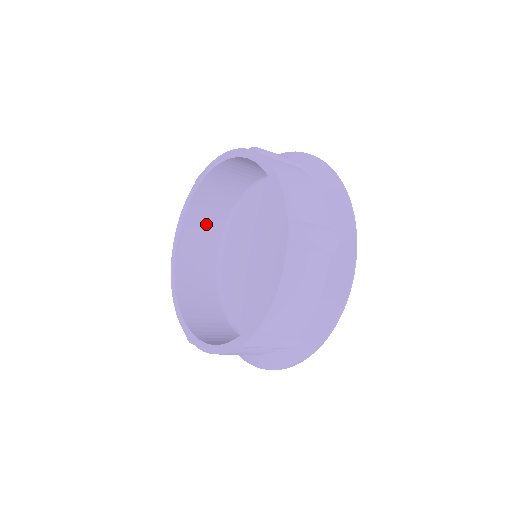
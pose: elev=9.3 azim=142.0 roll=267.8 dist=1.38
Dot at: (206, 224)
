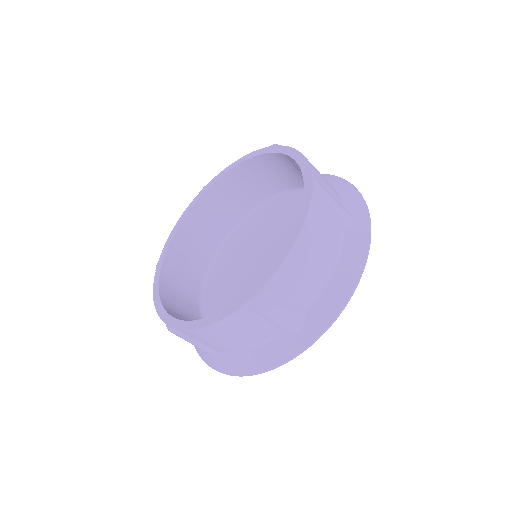
Dot at: (256, 183)
